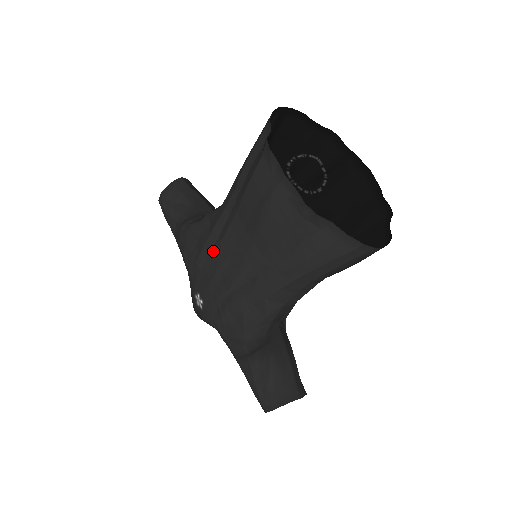
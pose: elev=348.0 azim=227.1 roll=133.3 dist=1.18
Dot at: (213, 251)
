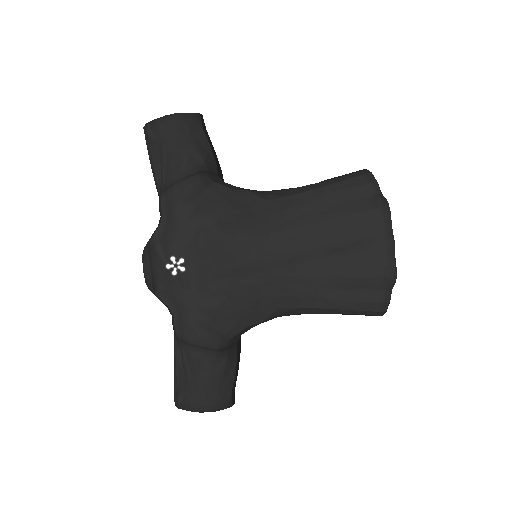
Dot at: (250, 235)
